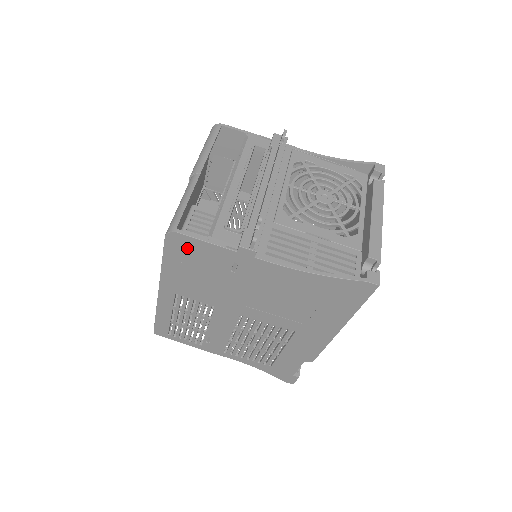
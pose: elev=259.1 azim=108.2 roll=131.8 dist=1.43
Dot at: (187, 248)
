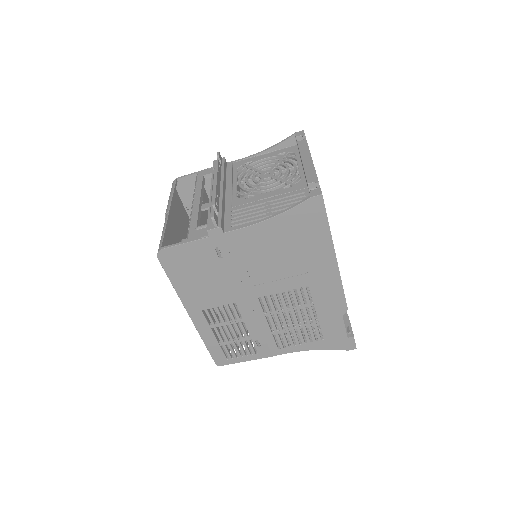
Dot at: (178, 259)
